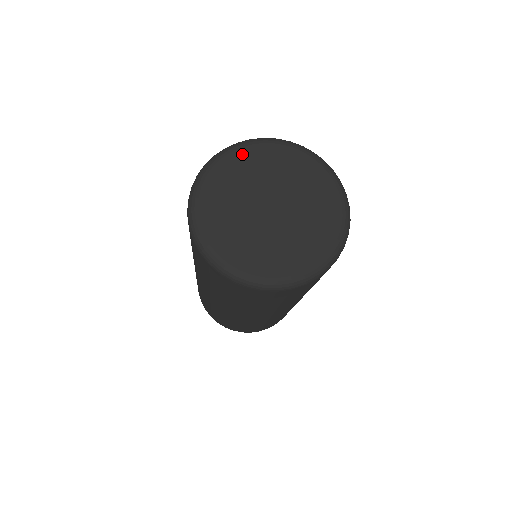
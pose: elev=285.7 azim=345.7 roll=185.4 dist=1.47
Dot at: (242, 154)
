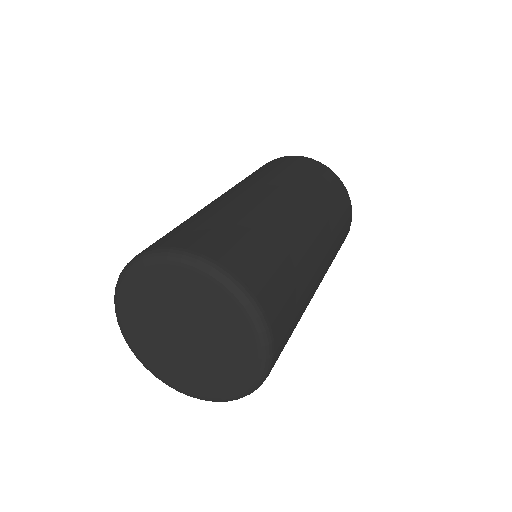
Dot at: (139, 279)
